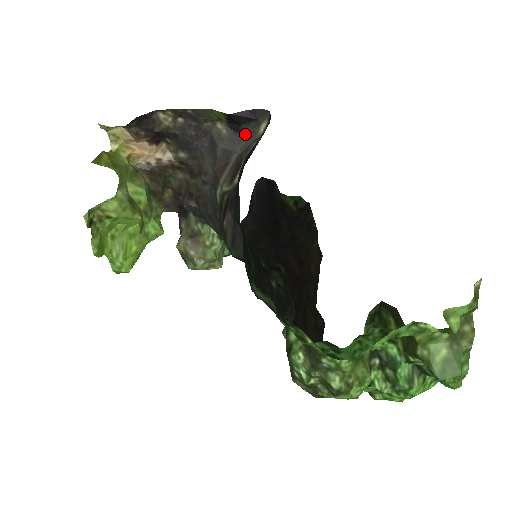
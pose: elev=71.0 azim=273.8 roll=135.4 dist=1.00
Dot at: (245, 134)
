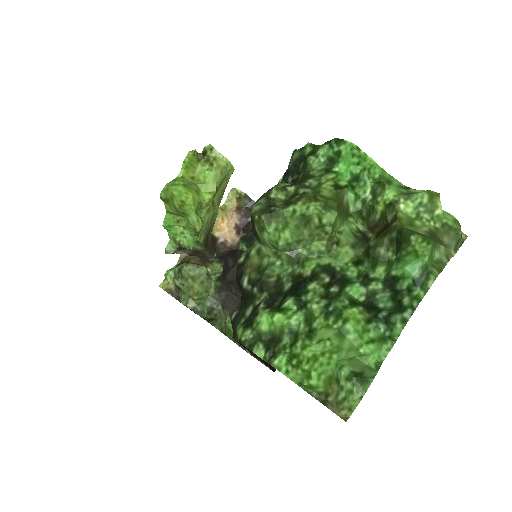
Dot at: occluded
